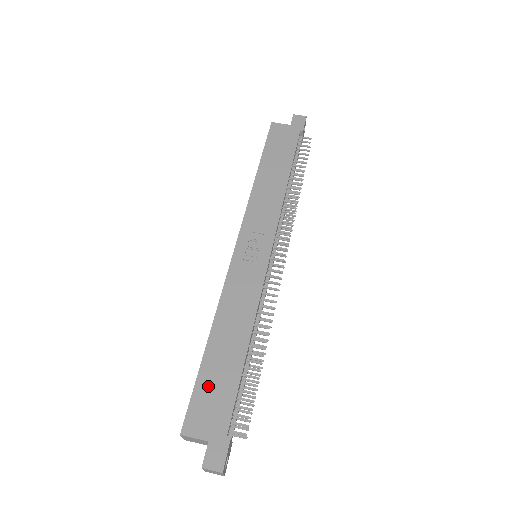
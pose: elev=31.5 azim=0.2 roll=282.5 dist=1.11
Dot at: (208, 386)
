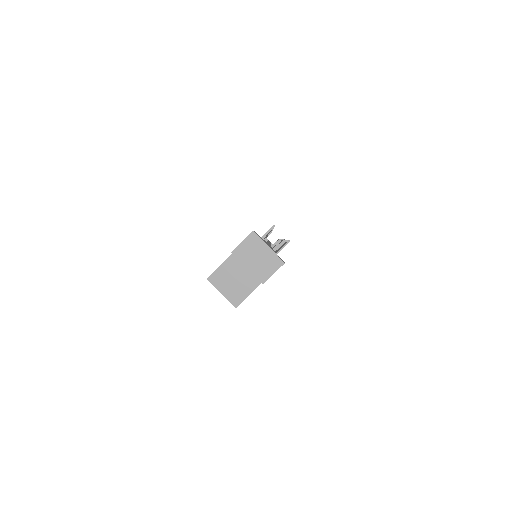
Dot at: occluded
